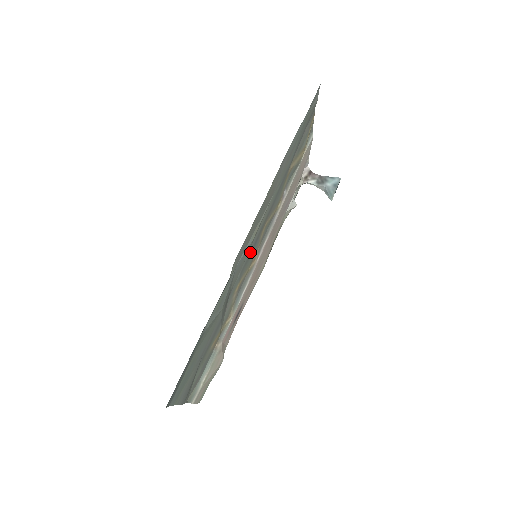
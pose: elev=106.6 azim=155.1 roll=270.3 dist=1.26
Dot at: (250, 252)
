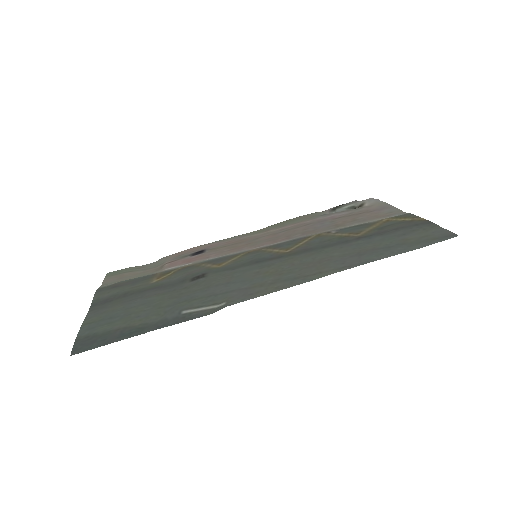
Dot at: (254, 263)
